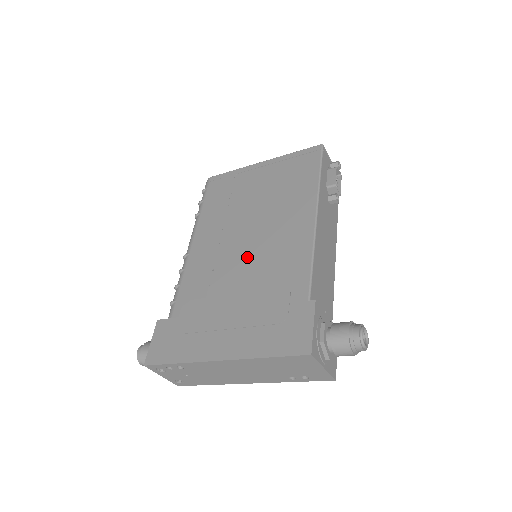
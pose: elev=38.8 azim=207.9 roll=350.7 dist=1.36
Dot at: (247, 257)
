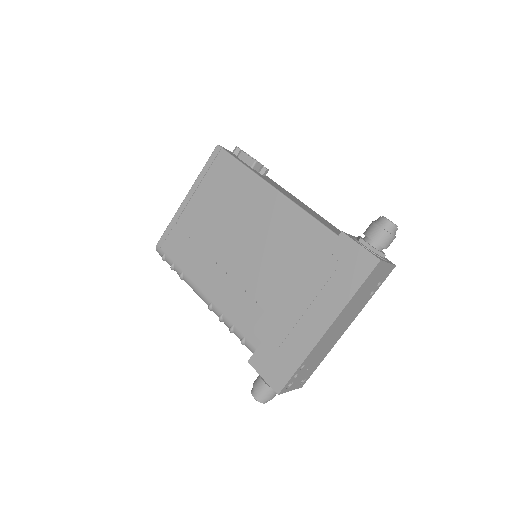
Dot at: (260, 259)
